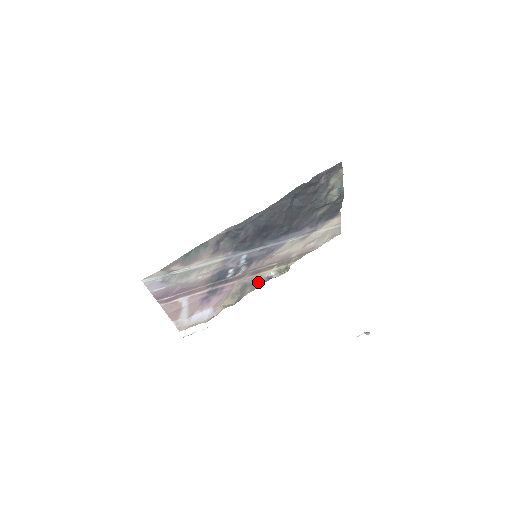
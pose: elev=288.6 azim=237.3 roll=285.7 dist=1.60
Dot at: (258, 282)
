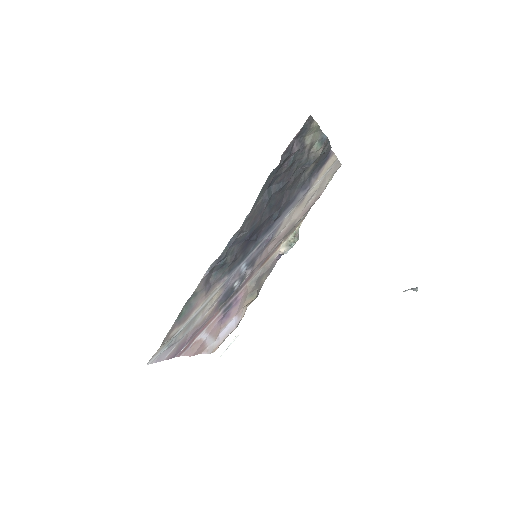
Dot at: (271, 266)
